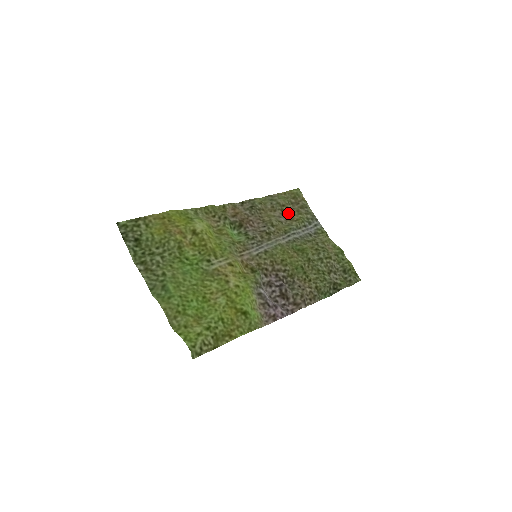
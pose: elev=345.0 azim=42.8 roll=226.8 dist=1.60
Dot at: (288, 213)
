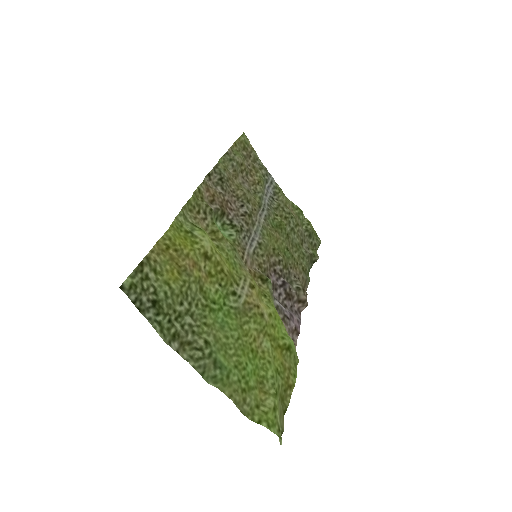
Dot at: (247, 174)
